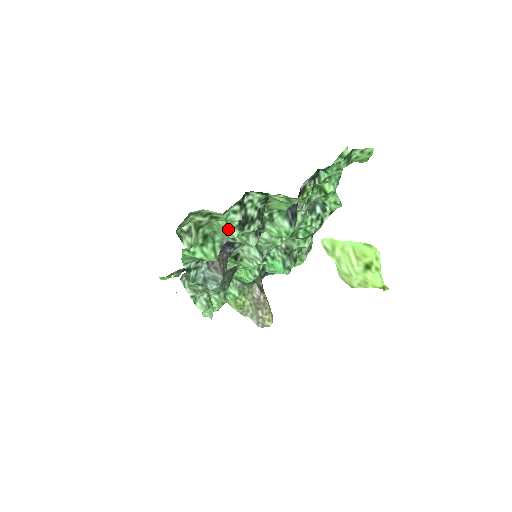
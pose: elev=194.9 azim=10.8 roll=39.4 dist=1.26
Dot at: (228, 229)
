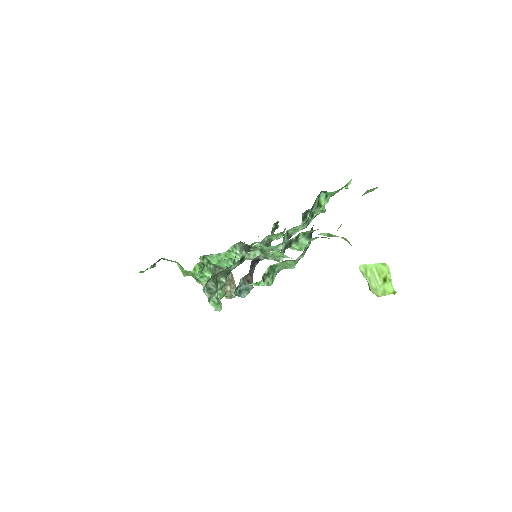
Dot at: (291, 265)
